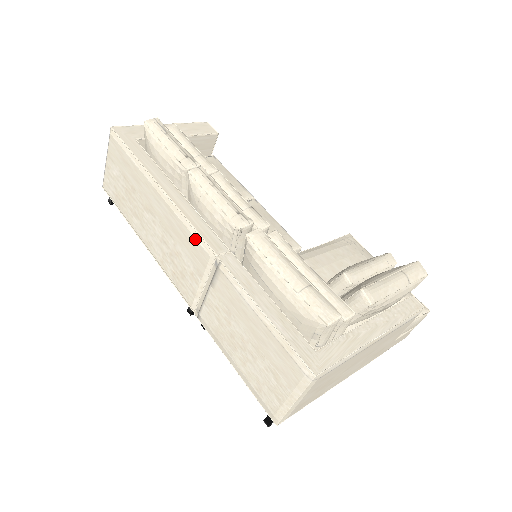
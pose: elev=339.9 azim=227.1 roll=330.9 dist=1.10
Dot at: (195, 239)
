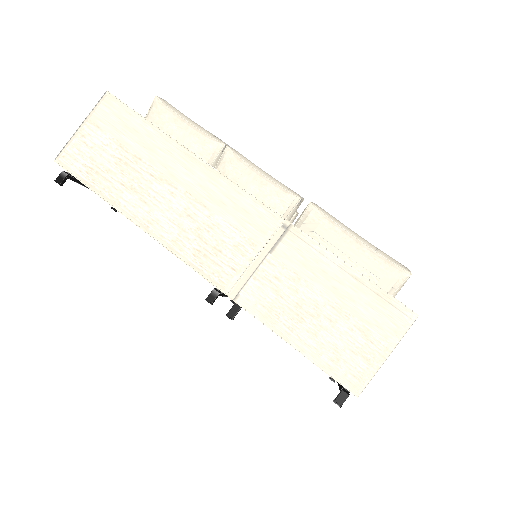
Dot at: (252, 204)
